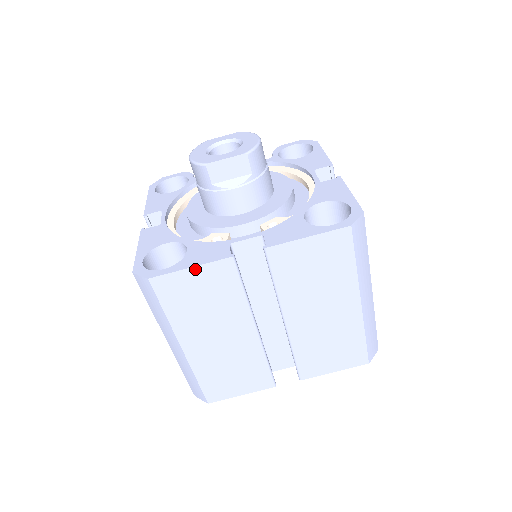
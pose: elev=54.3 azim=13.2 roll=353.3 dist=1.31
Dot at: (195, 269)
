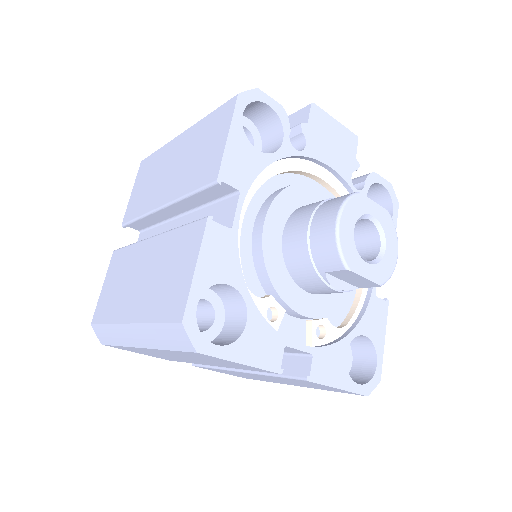
Dot at: (243, 365)
